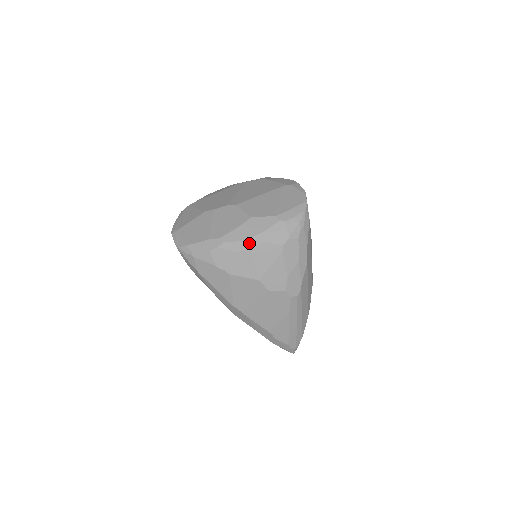
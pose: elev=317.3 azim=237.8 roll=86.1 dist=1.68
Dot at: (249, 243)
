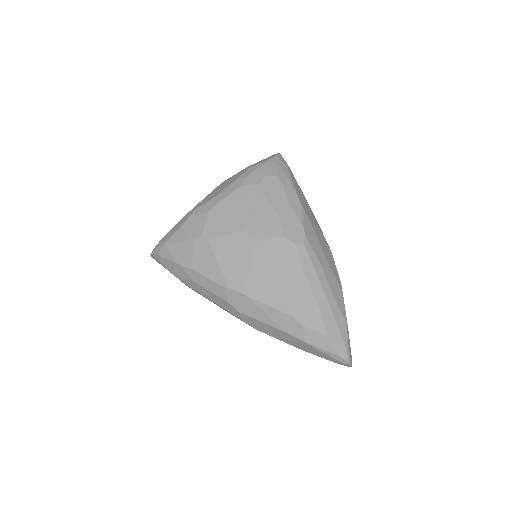
Dot at: (221, 196)
